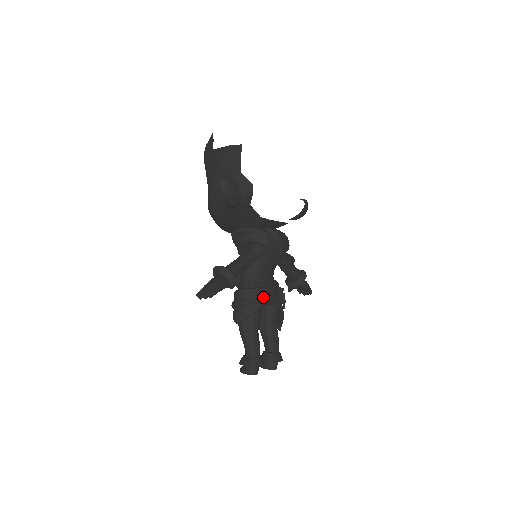
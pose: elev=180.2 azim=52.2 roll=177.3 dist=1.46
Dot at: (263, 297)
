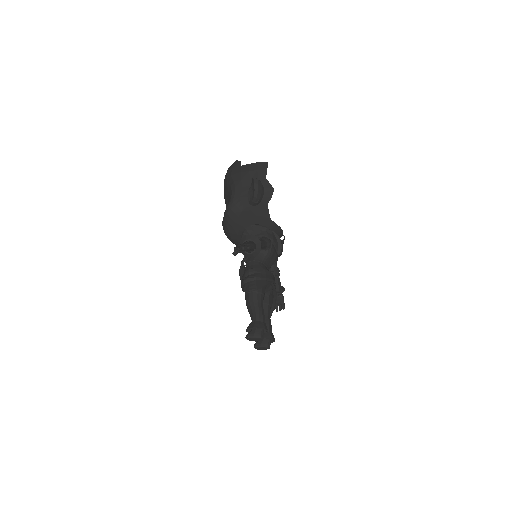
Dot at: (269, 277)
